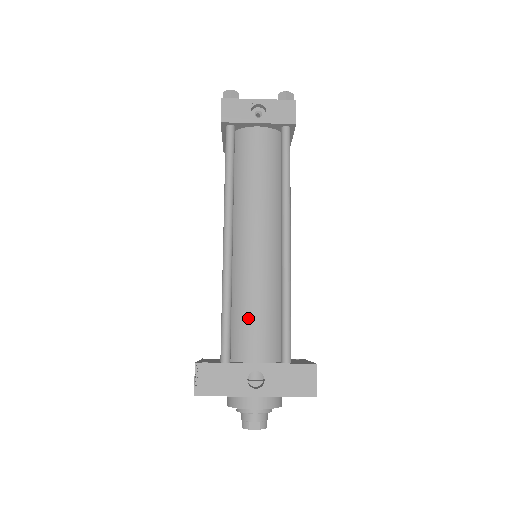
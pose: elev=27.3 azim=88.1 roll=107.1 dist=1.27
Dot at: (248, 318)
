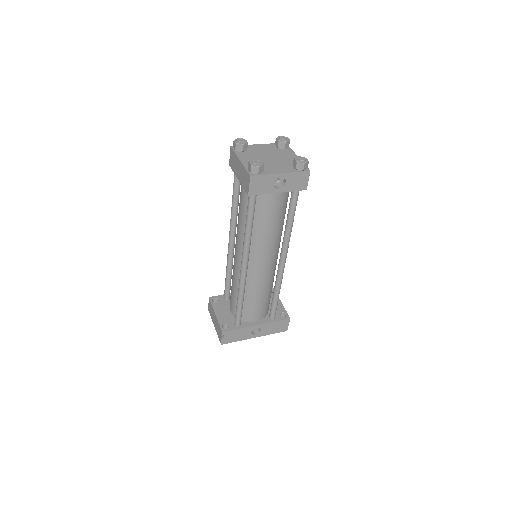
Dot at: (253, 304)
